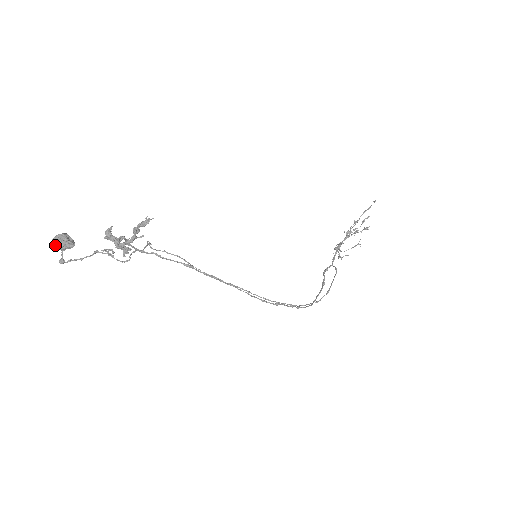
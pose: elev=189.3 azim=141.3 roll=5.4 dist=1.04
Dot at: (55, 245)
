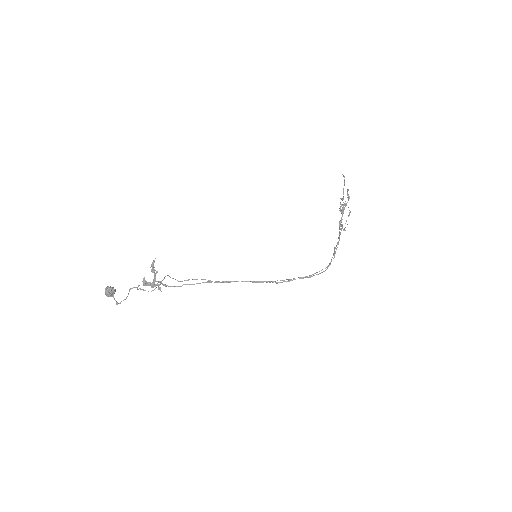
Dot at: (106, 294)
